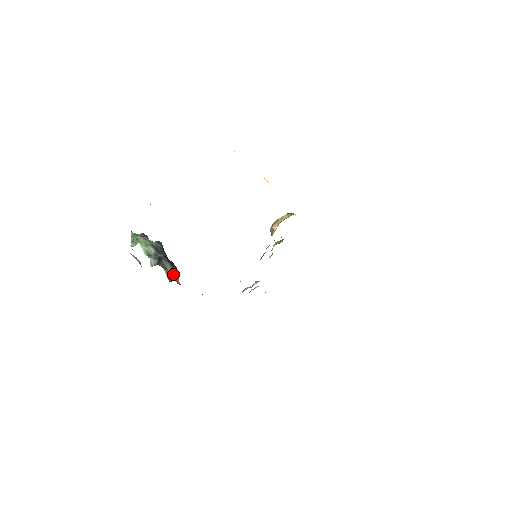
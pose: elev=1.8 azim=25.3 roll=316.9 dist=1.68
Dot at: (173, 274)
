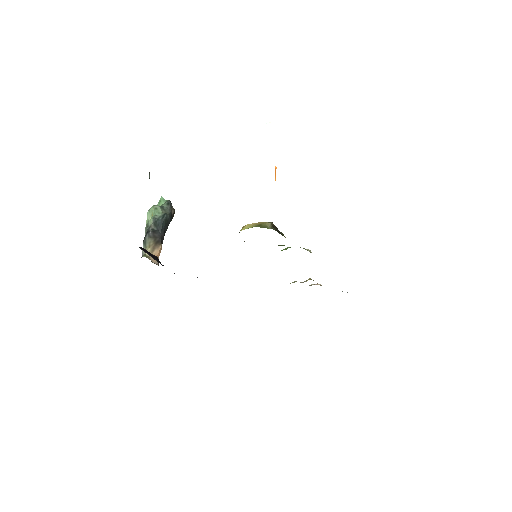
Dot at: (149, 251)
